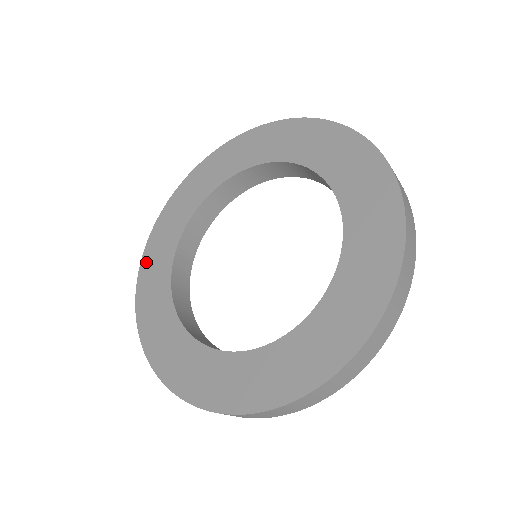
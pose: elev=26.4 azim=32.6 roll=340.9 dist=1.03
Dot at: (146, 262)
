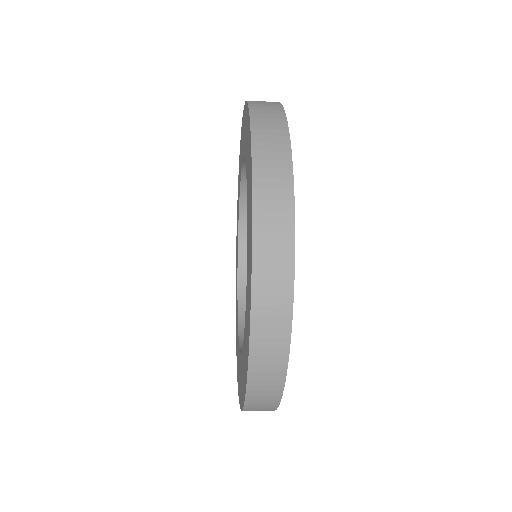
Dot at: (236, 255)
